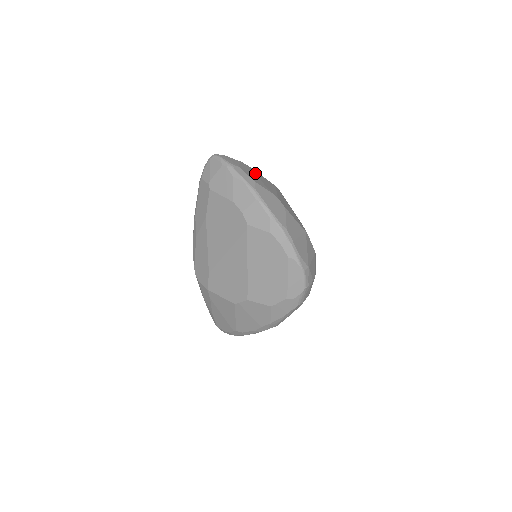
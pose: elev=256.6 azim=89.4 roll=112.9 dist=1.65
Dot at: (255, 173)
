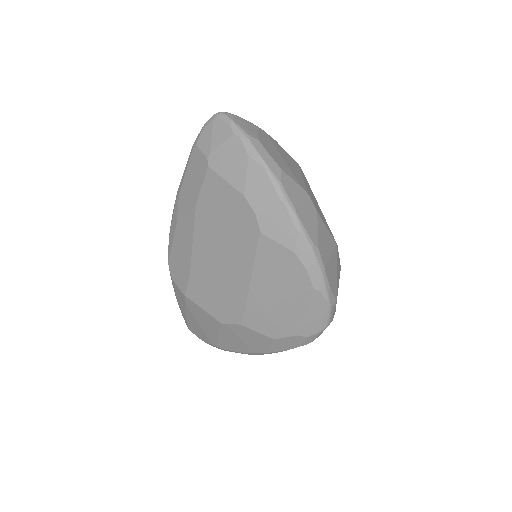
Dot at: (277, 148)
